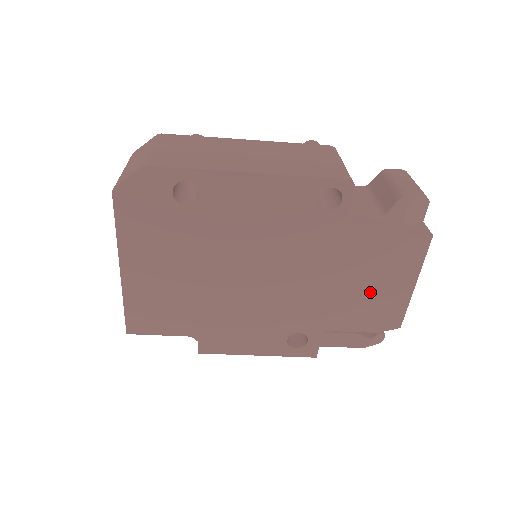
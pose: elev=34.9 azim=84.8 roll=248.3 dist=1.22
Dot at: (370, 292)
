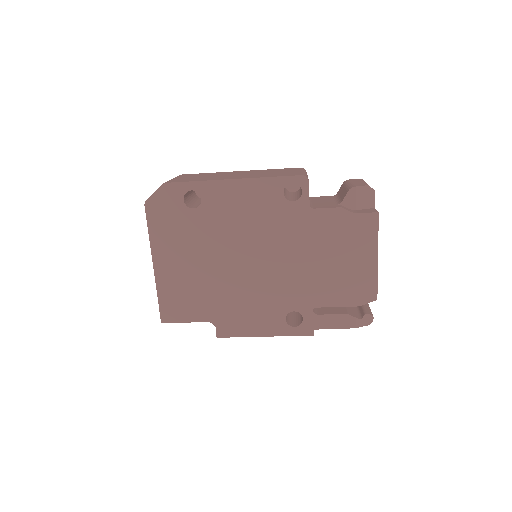
Dot at: (343, 267)
